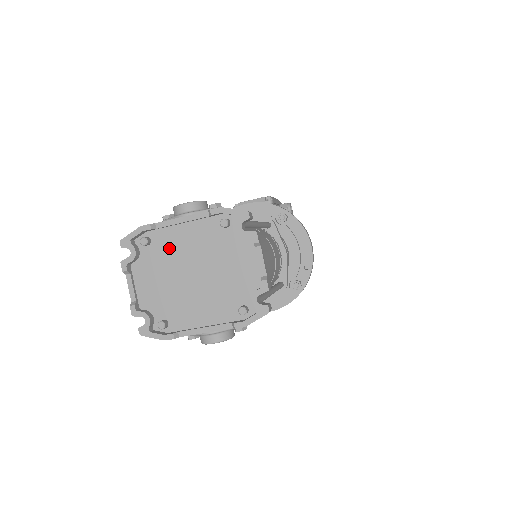
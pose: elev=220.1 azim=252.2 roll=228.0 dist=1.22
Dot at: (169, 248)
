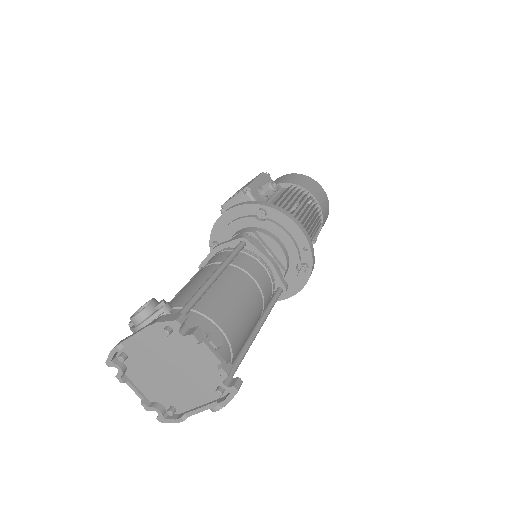
Dot at: (142, 357)
